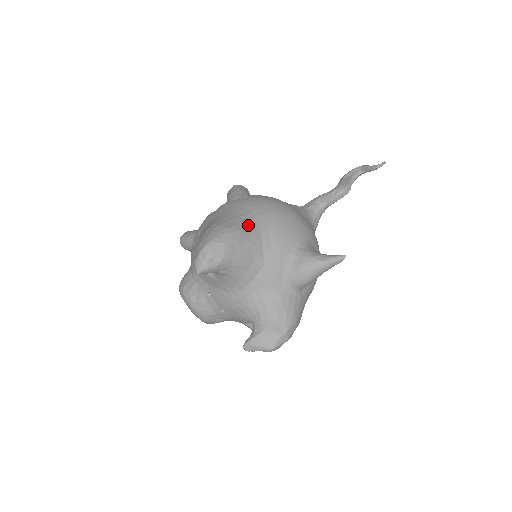
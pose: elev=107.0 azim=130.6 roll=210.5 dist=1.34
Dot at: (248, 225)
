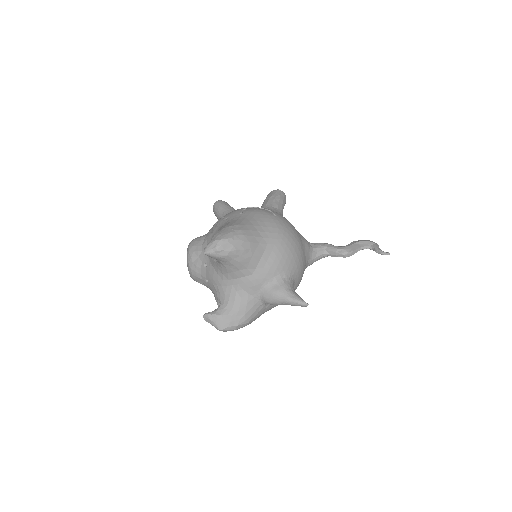
Dot at: (260, 241)
